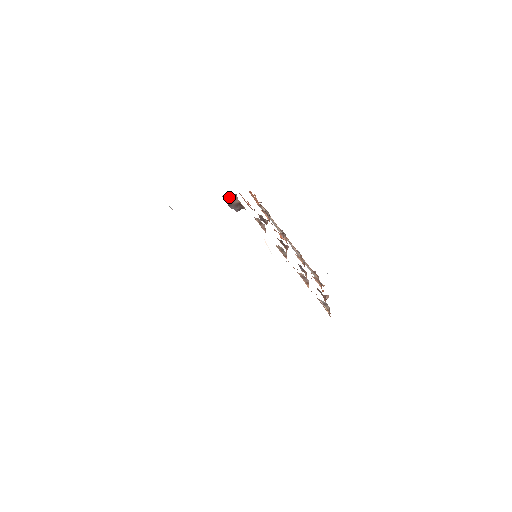
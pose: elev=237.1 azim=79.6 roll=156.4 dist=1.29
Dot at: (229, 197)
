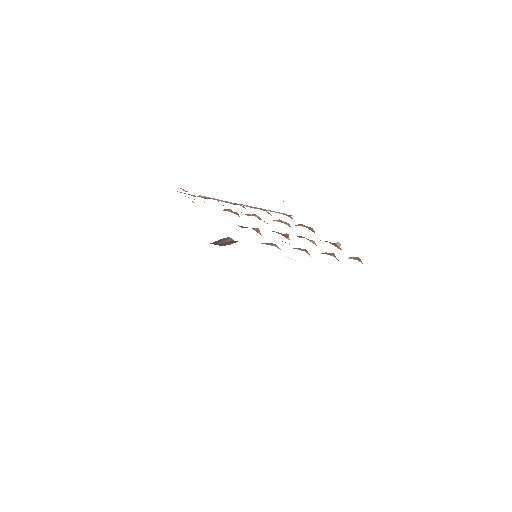
Dot at: (219, 241)
